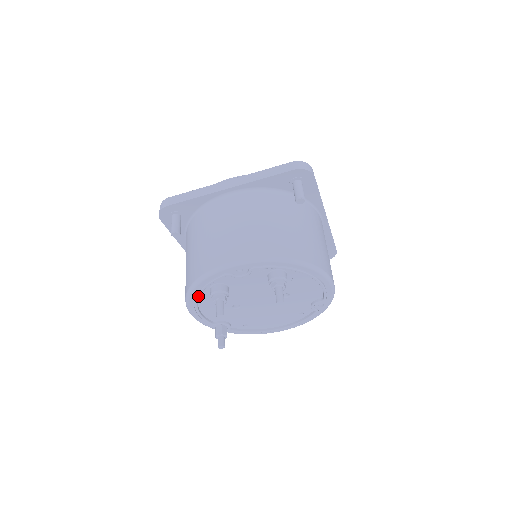
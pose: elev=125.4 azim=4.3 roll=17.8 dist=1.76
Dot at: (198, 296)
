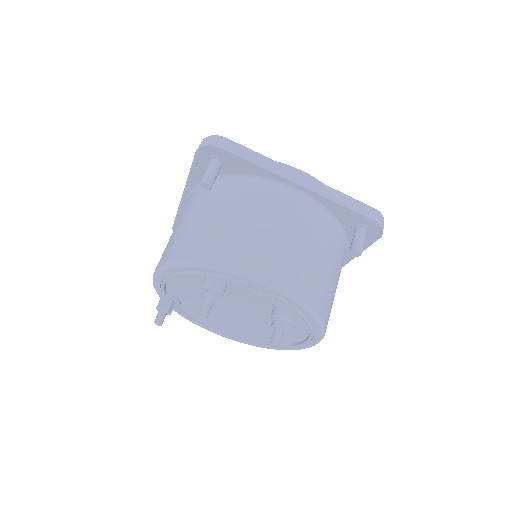
Dot at: (187, 273)
